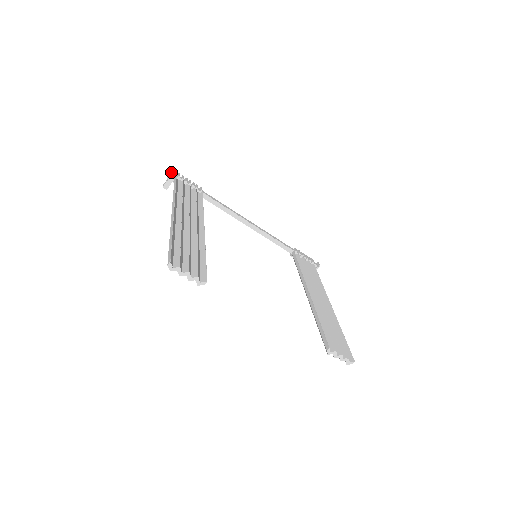
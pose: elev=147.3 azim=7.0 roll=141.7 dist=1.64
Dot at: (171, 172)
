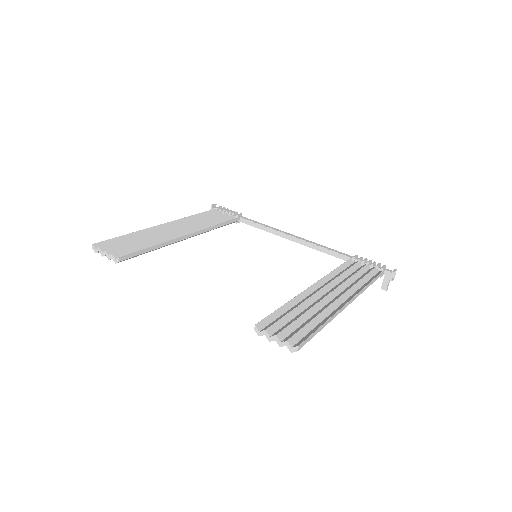
Dot at: (211, 206)
